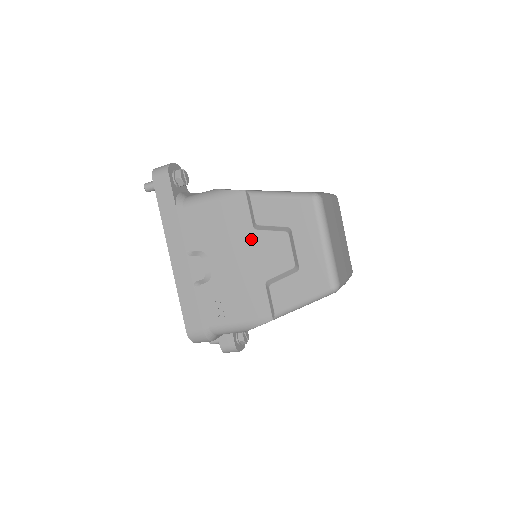
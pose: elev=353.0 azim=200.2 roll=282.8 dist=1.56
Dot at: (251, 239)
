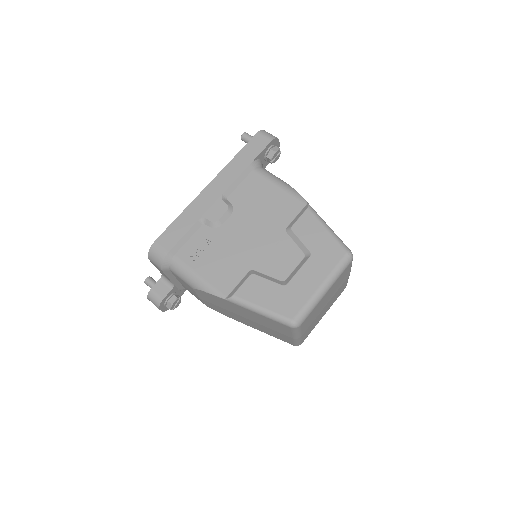
Dot at: (275, 234)
